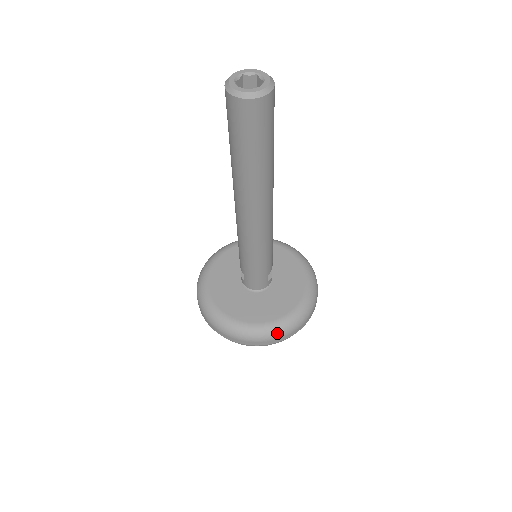
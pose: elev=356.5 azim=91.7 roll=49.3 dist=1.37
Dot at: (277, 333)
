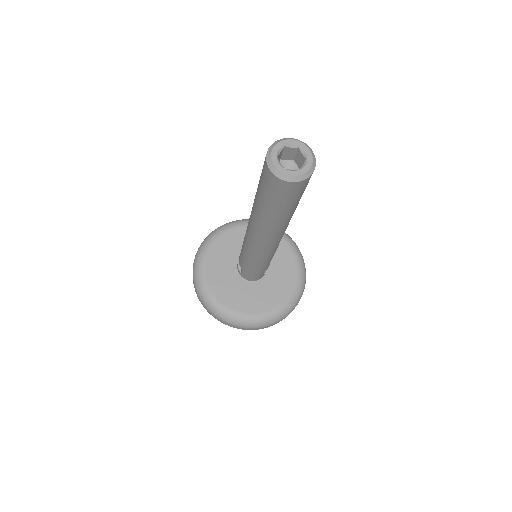
Dot at: (269, 323)
